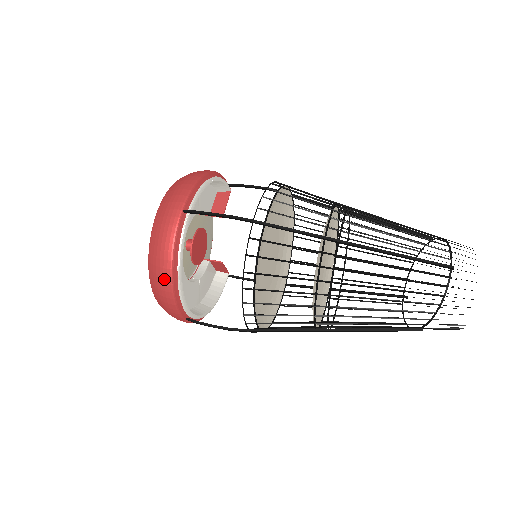
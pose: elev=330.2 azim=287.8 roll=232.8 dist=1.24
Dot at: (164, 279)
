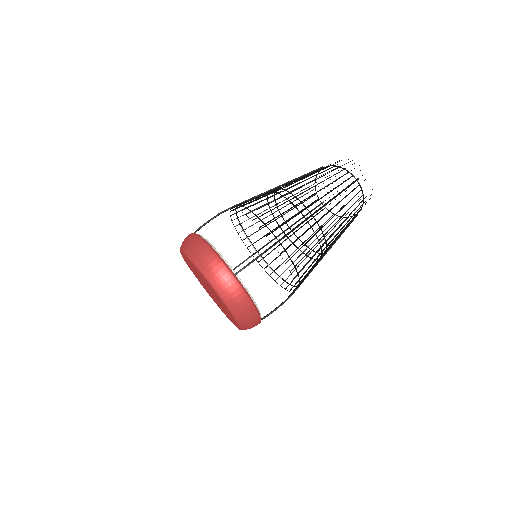
Dot at: (253, 316)
